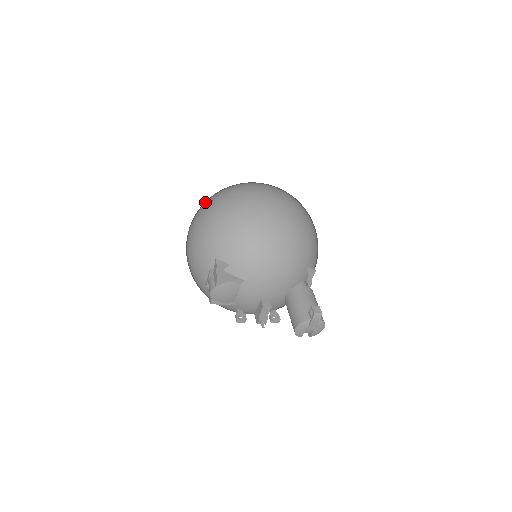
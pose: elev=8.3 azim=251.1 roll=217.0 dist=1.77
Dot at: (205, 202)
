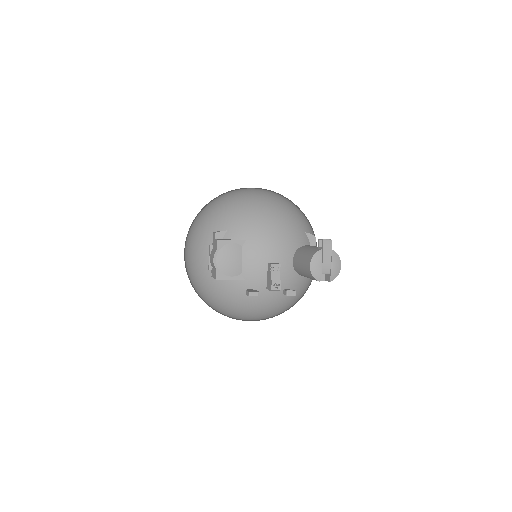
Dot at: occluded
